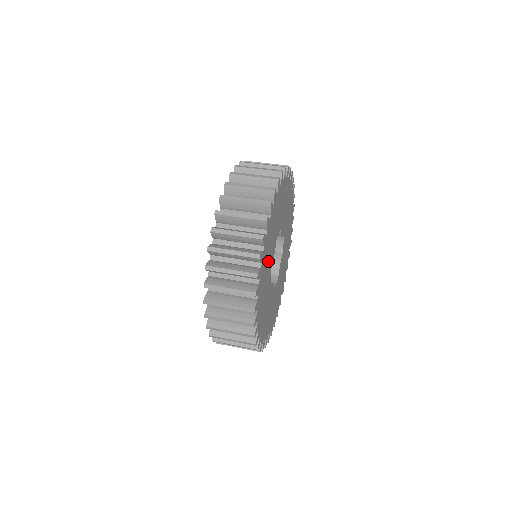
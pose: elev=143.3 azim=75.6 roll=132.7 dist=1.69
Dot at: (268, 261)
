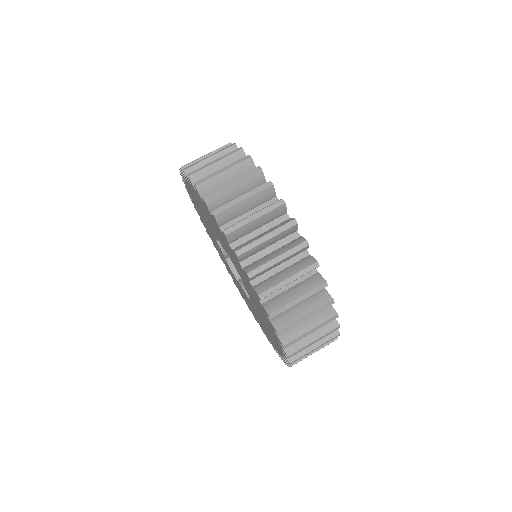
Dot at: occluded
